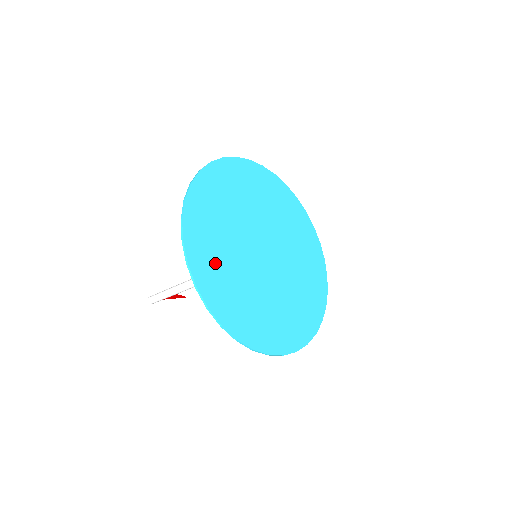
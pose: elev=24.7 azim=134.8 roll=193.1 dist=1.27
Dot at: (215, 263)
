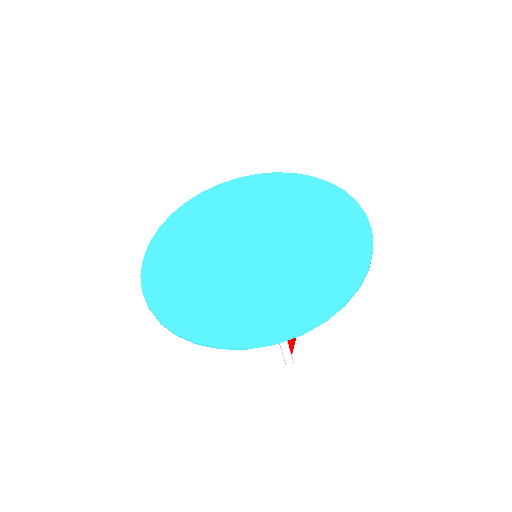
Dot at: (235, 314)
